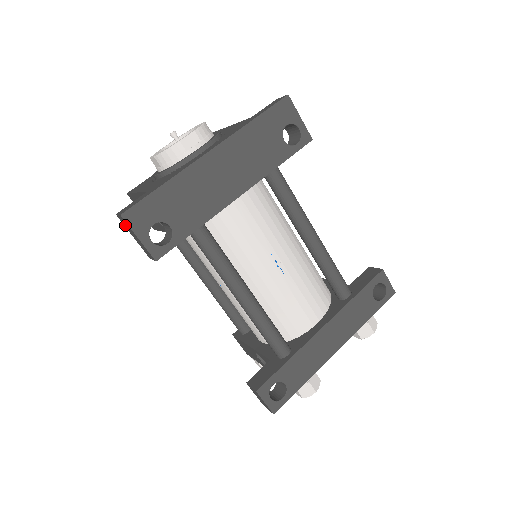
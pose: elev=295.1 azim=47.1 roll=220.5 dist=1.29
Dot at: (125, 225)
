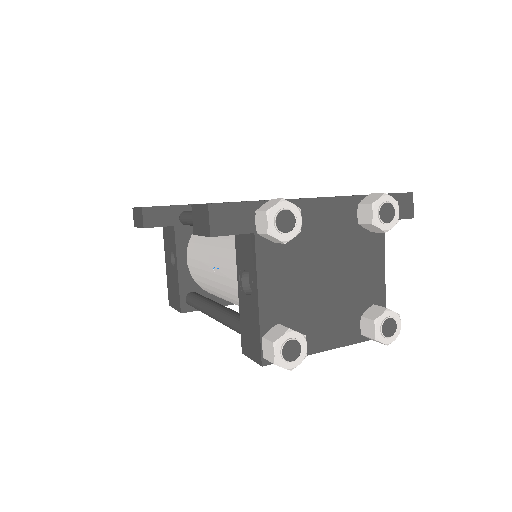
Dot at: (135, 221)
